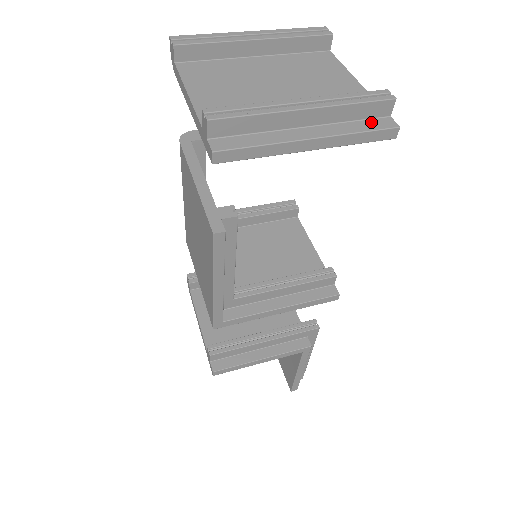
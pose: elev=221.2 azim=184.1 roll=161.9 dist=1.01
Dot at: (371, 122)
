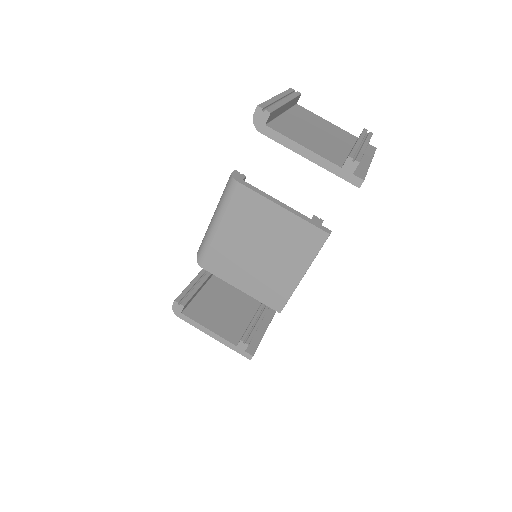
Dot at: (369, 148)
